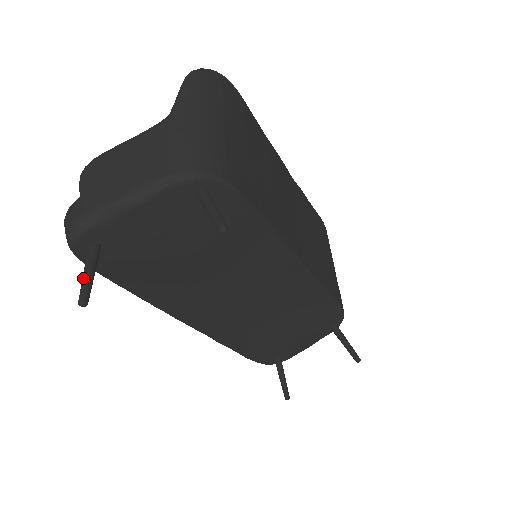
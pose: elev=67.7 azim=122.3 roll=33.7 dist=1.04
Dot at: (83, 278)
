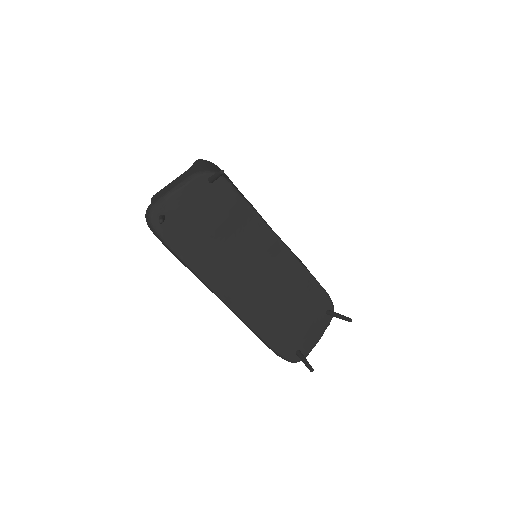
Dot at: (159, 218)
